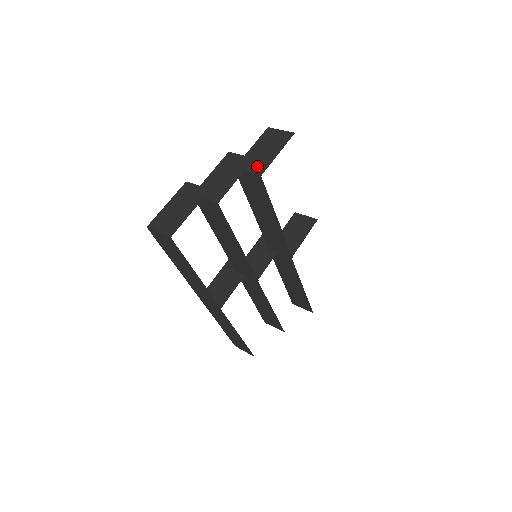
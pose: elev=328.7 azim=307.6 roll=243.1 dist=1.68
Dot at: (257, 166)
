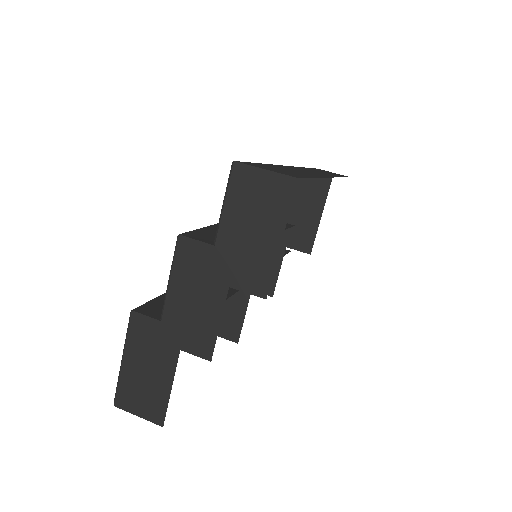
Dot at: (250, 275)
